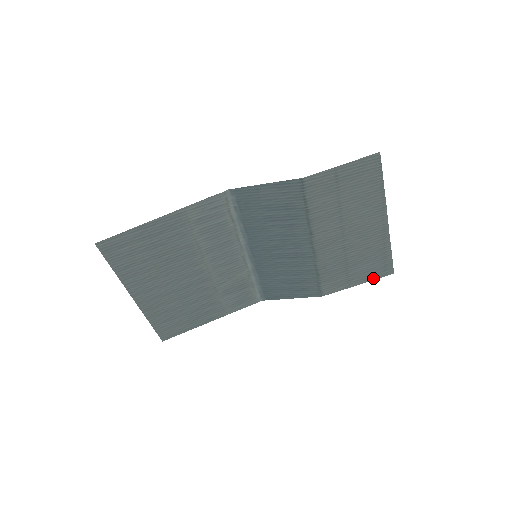
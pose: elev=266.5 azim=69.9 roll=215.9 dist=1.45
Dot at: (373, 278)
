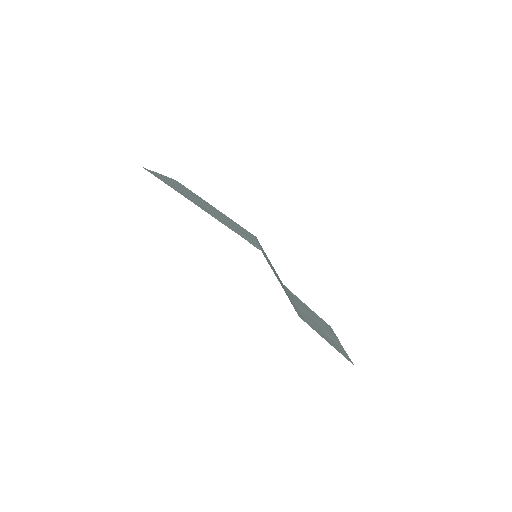
Dot at: occluded
